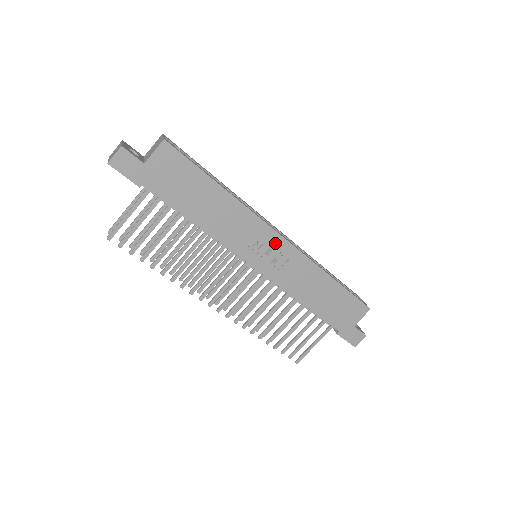
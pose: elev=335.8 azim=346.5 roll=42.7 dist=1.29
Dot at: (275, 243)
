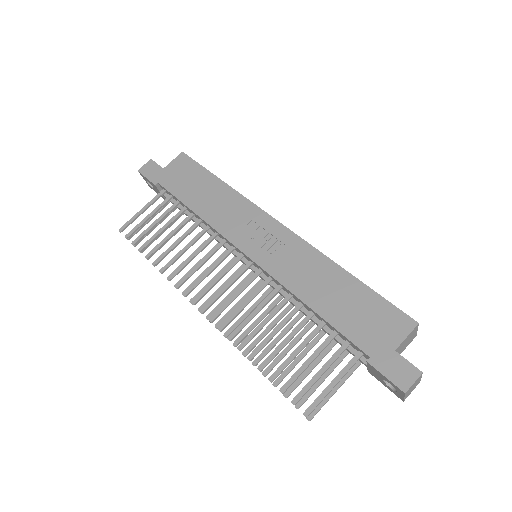
Dot at: (271, 229)
